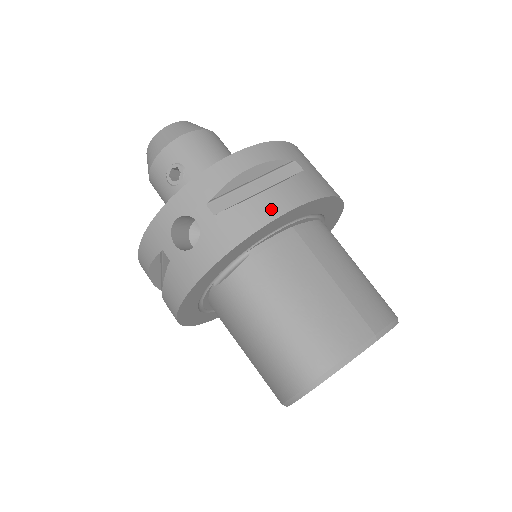
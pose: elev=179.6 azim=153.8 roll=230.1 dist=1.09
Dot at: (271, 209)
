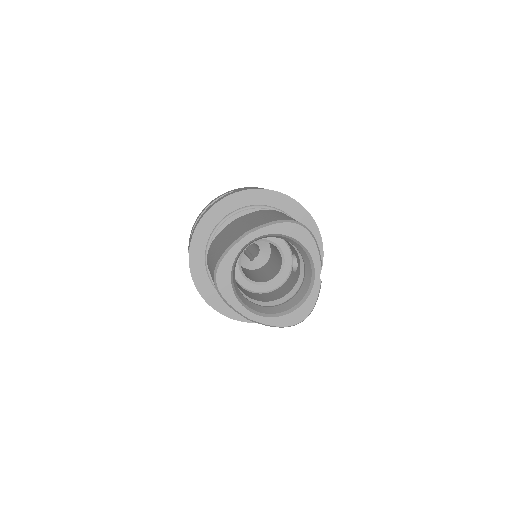
Dot at: occluded
